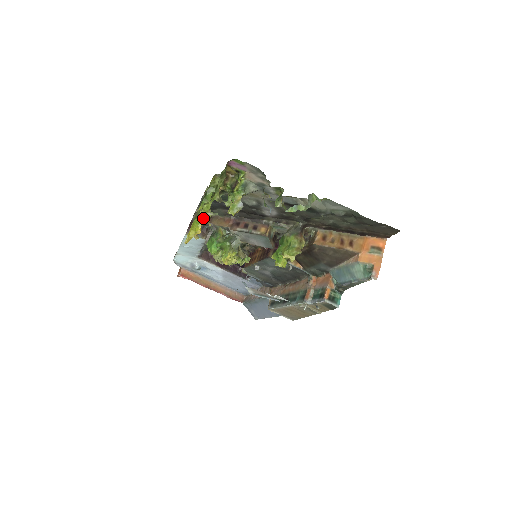
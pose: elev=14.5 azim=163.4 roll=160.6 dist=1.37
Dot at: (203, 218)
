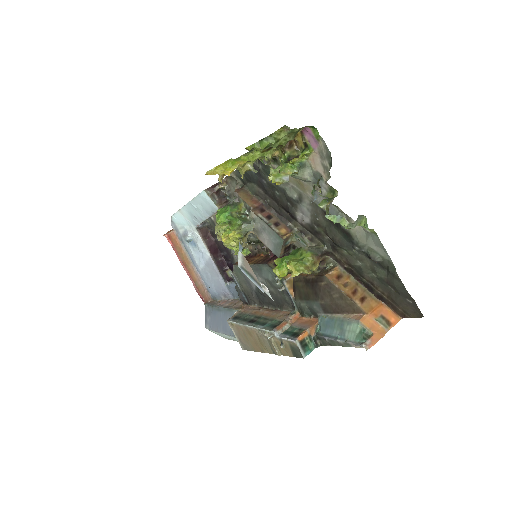
Dot at: (242, 163)
